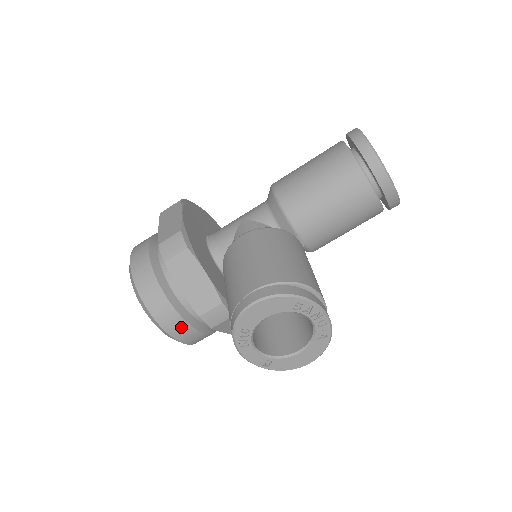
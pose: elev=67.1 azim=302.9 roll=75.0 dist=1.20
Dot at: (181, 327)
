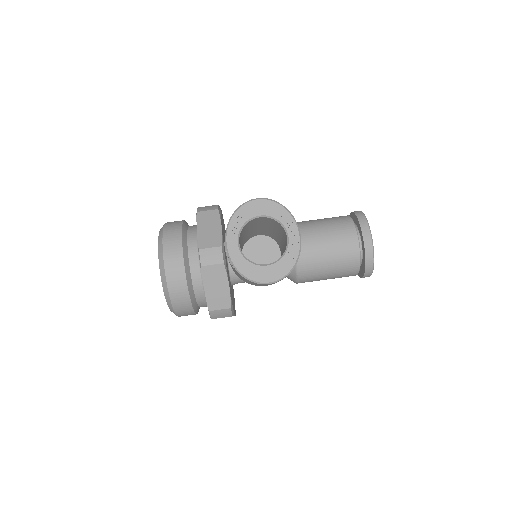
Dot at: (177, 264)
